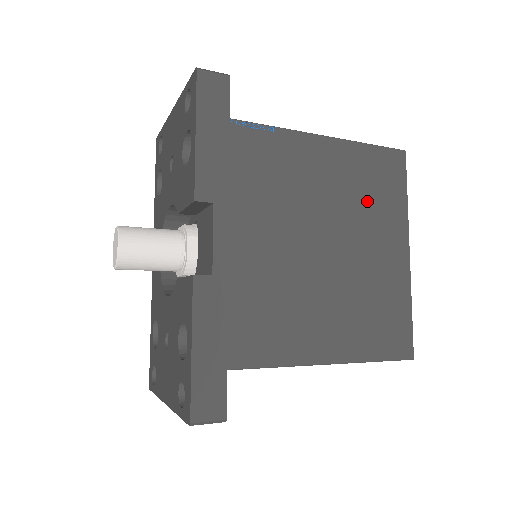
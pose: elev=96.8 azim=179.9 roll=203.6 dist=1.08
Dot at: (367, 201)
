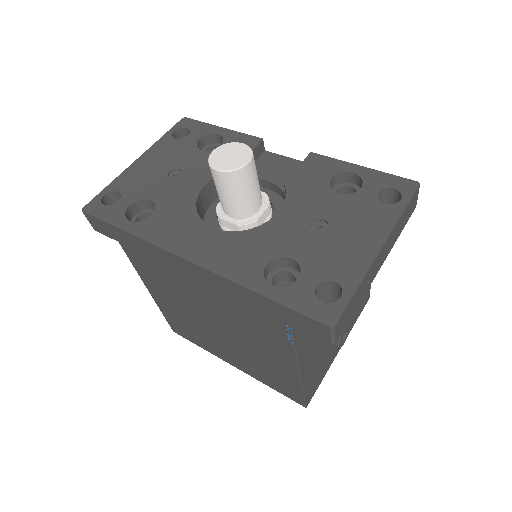
Dot at: occluded
